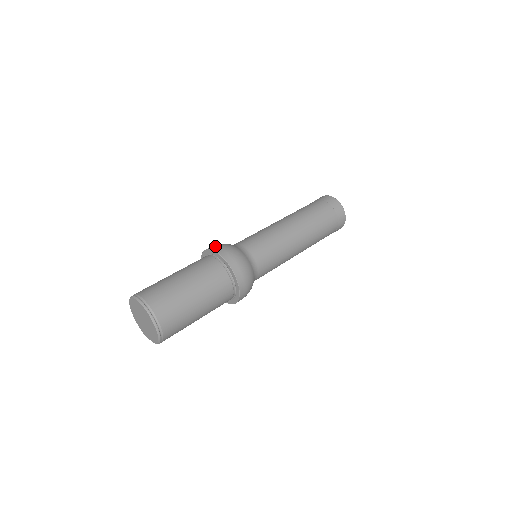
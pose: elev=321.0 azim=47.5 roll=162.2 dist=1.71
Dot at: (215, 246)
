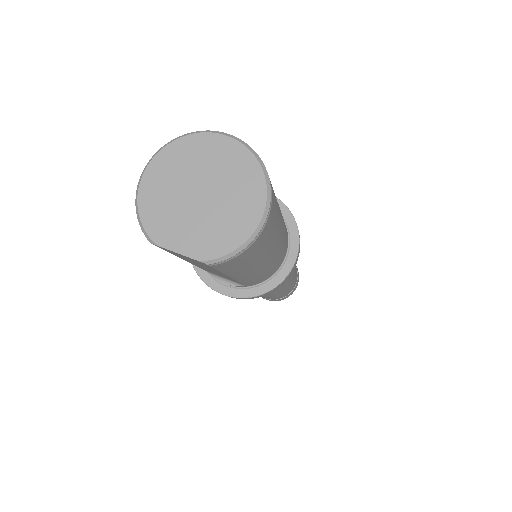
Dot at: occluded
